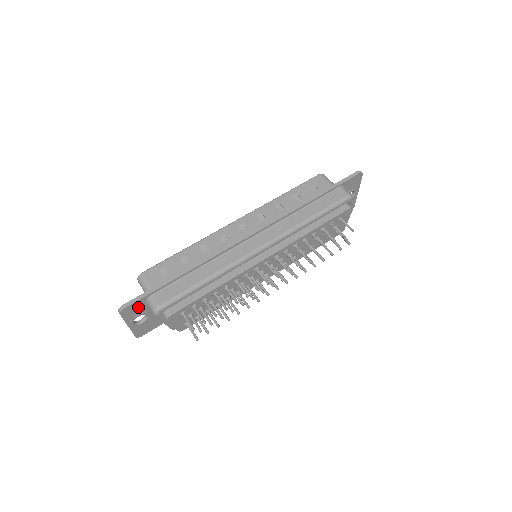
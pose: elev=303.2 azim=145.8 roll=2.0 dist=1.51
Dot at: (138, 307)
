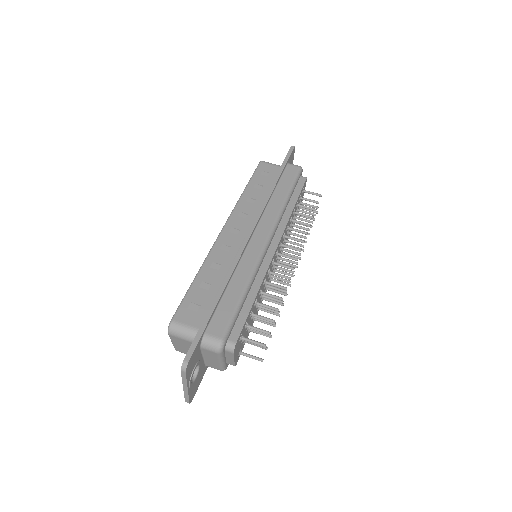
Dot at: (195, 356)
